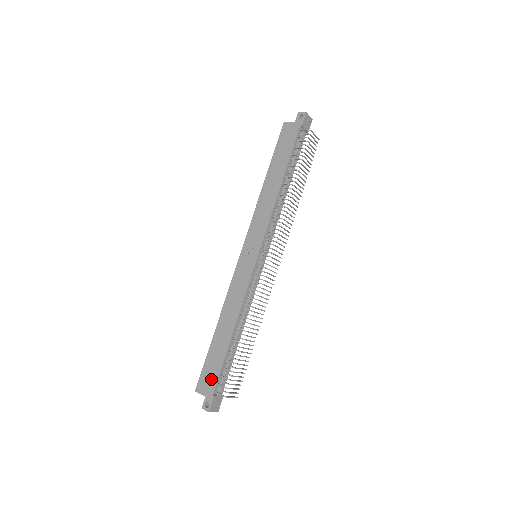
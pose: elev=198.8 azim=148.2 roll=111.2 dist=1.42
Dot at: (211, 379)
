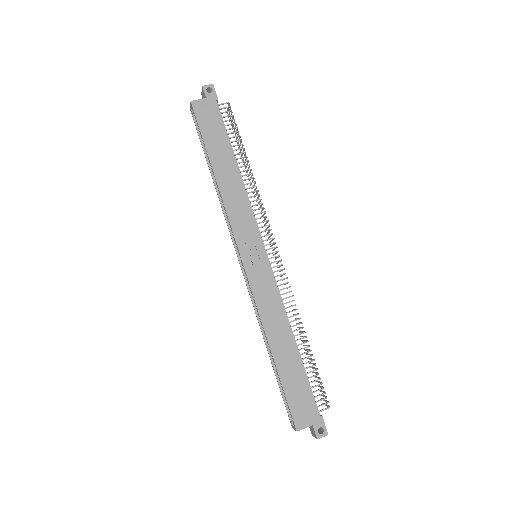
Dot at: (306, 404)
